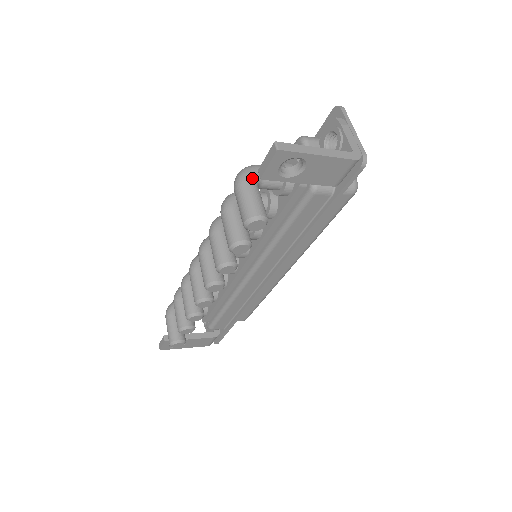
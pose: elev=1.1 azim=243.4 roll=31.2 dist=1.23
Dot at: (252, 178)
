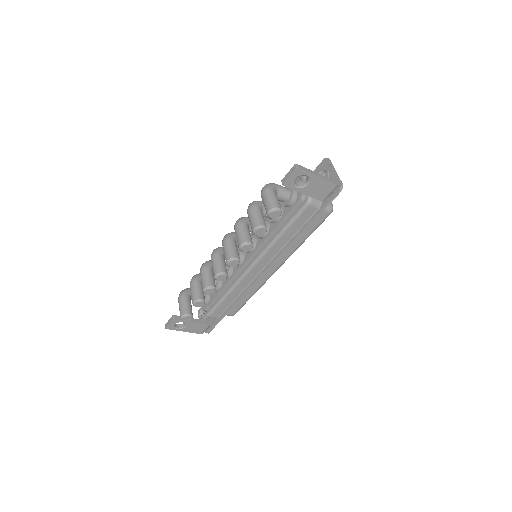
Dot at: (273, 189)
